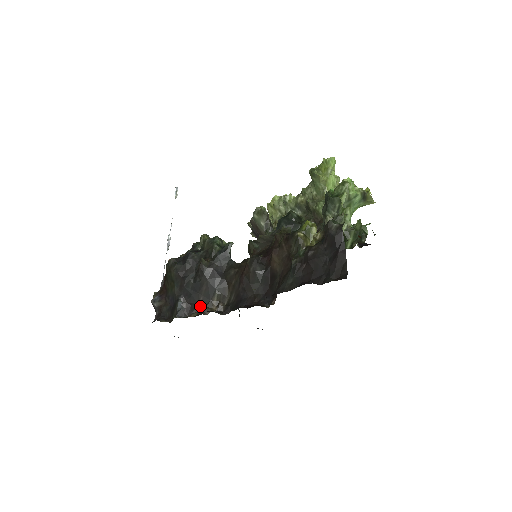
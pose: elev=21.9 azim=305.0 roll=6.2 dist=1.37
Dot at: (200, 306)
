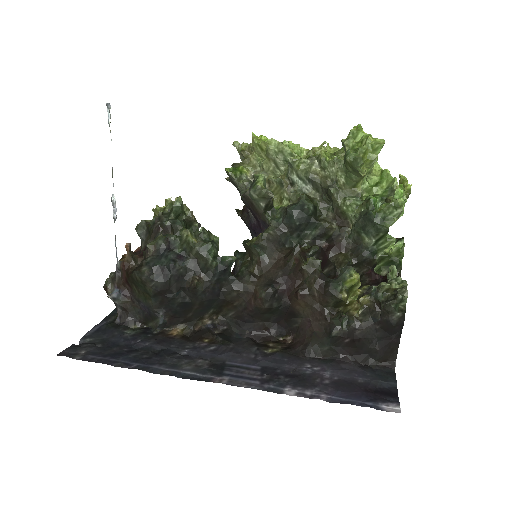
Dot at: (188, 320)
